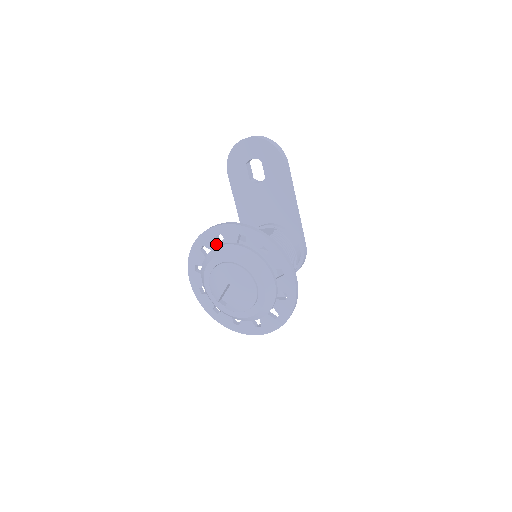
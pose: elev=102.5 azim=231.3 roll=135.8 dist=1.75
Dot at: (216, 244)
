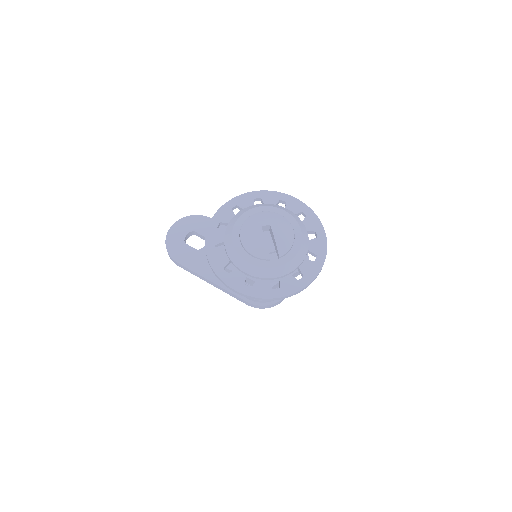
Dot at: (223, 233)
